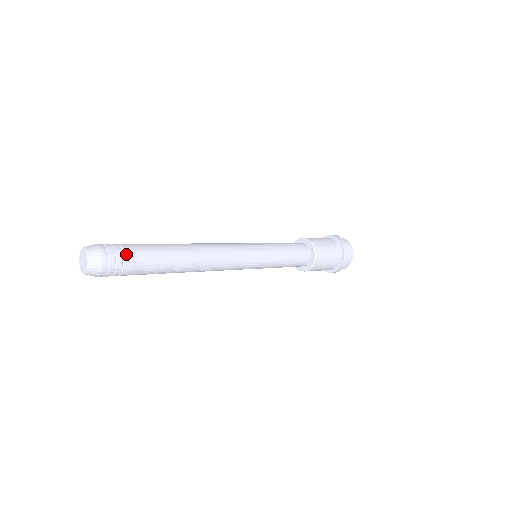
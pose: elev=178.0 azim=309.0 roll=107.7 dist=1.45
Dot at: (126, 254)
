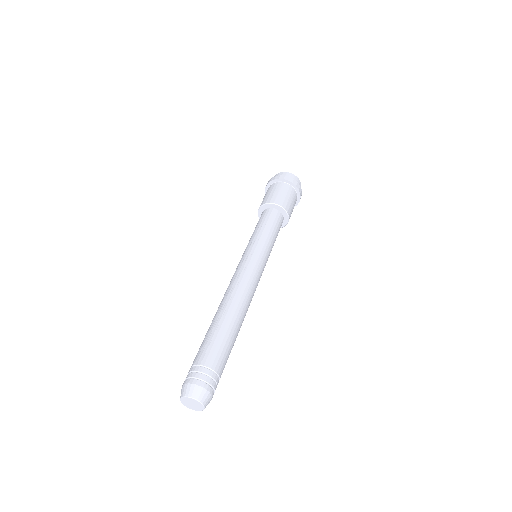
Dot at: (220, 375)
